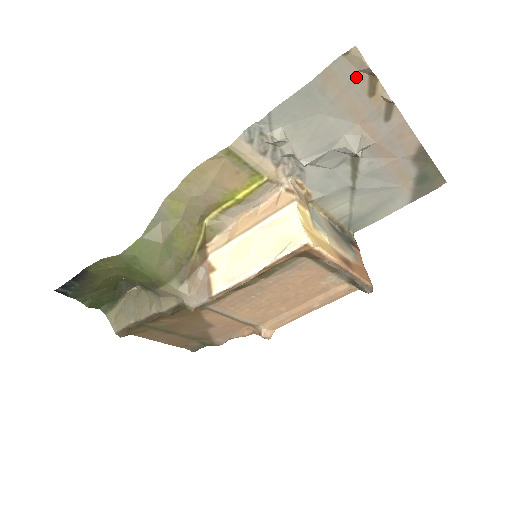
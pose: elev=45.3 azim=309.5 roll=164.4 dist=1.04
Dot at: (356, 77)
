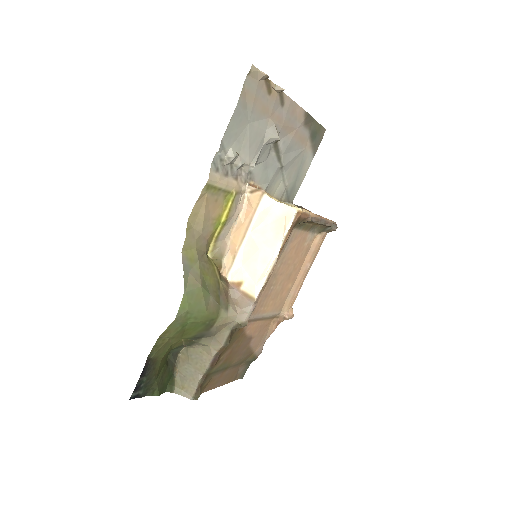
Dot at: (259, 86)
